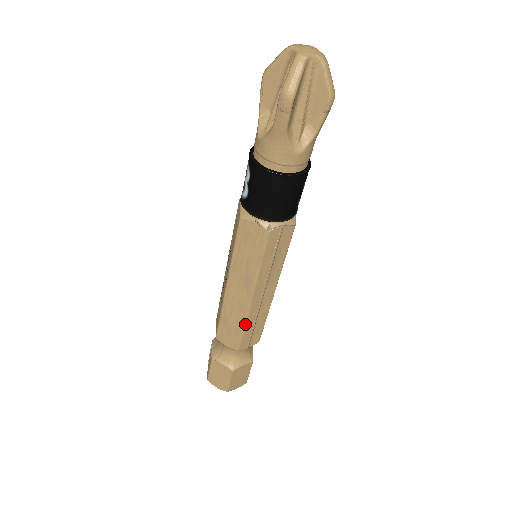
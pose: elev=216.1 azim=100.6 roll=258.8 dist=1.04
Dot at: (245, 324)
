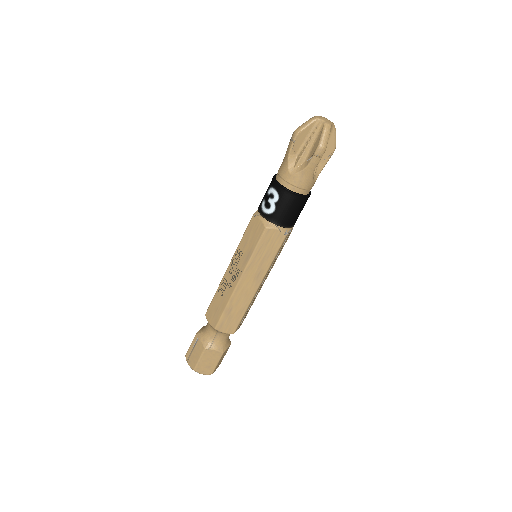
Dot at: (247, 309)
